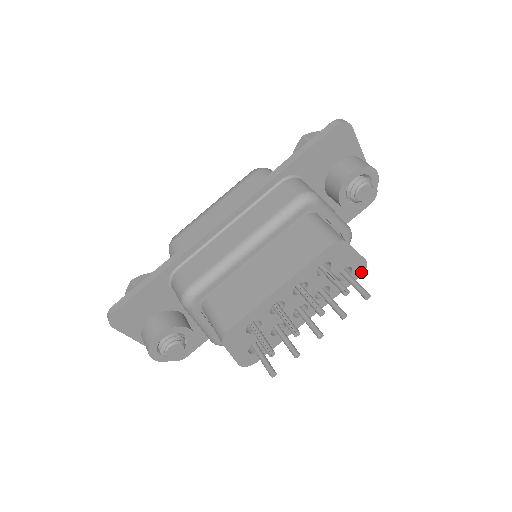
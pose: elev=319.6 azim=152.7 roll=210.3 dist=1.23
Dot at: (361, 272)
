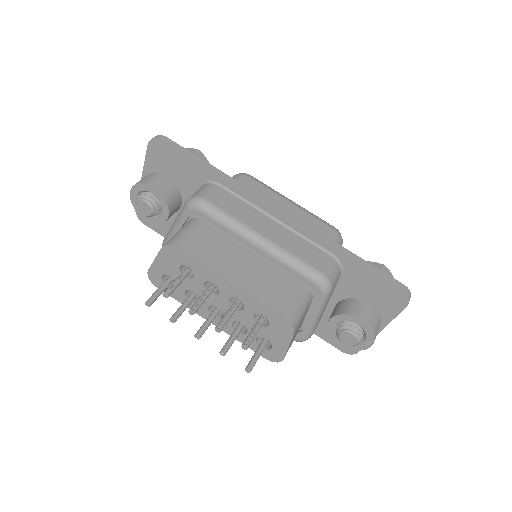
Dot at: (271, 359)
